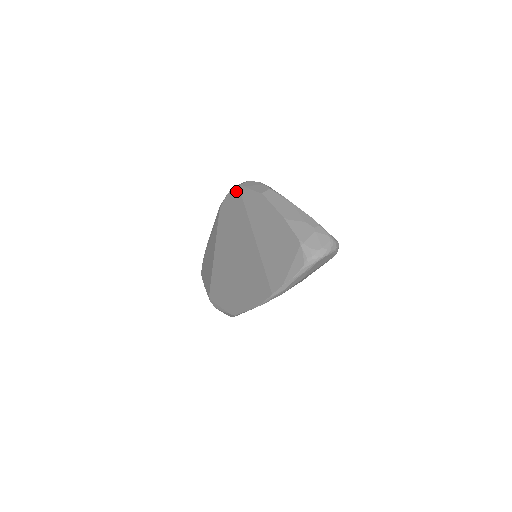
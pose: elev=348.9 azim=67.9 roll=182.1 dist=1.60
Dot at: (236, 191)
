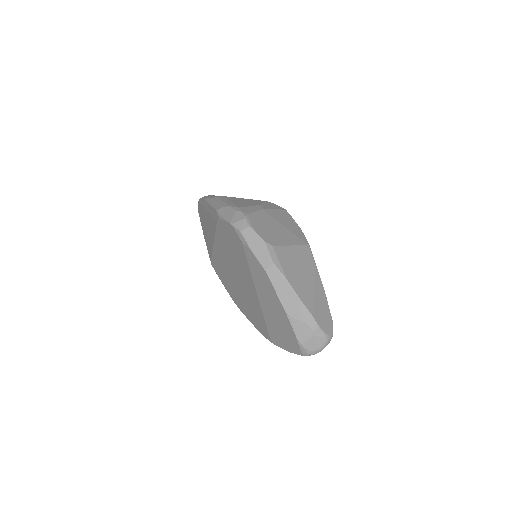
Dot at: (236, 234)
